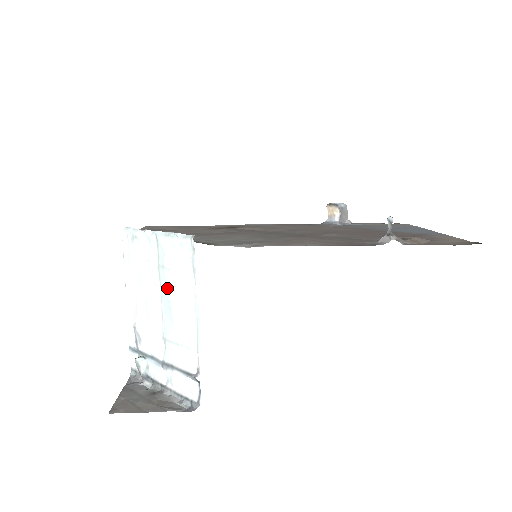
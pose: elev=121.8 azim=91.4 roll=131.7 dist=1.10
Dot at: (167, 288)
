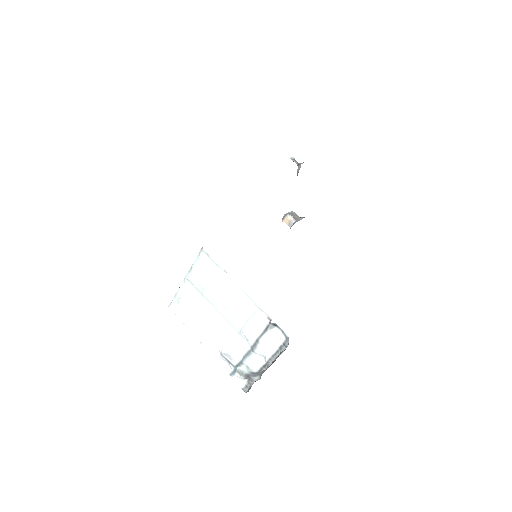
Dot at: (215, 298)
